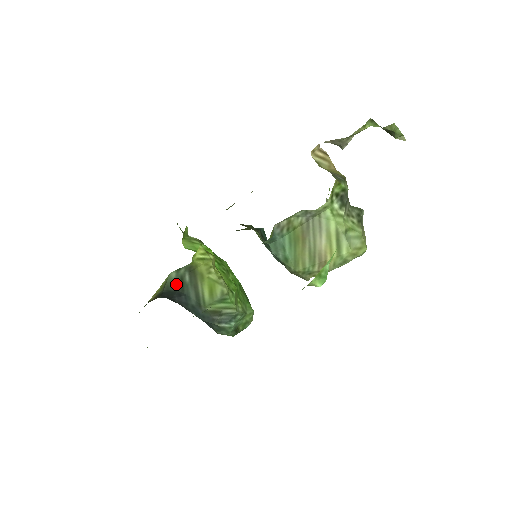
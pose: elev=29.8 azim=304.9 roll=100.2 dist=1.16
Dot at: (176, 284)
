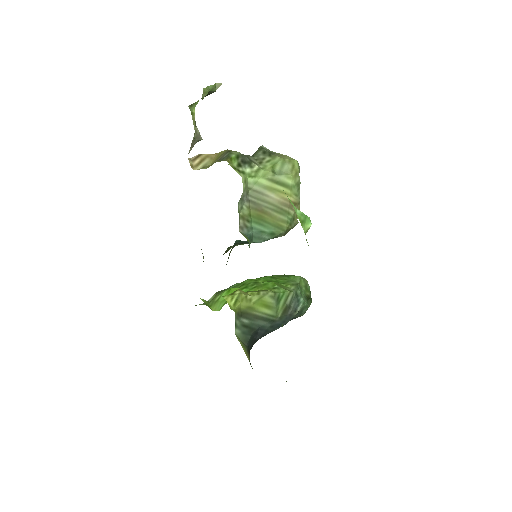
Dot at: (246, 333)
